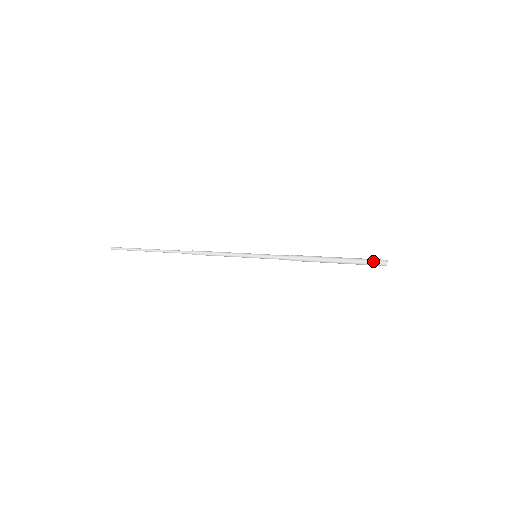
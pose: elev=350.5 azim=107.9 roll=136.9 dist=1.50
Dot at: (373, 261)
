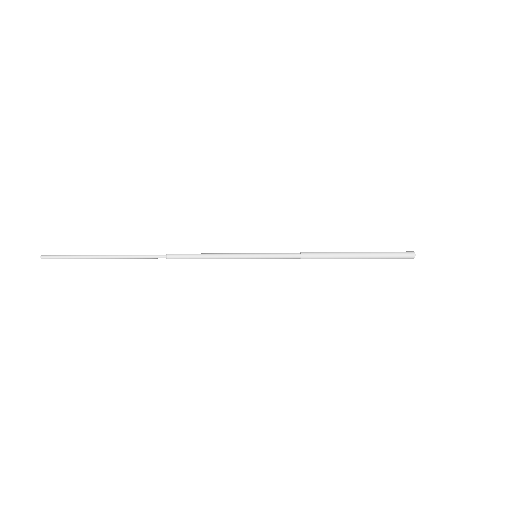
Dot at: (400, 253)
